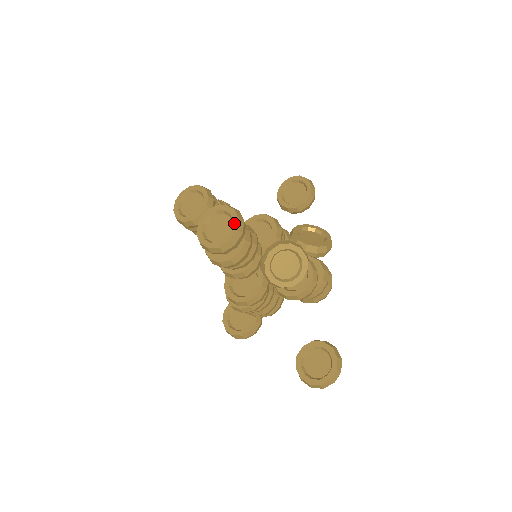
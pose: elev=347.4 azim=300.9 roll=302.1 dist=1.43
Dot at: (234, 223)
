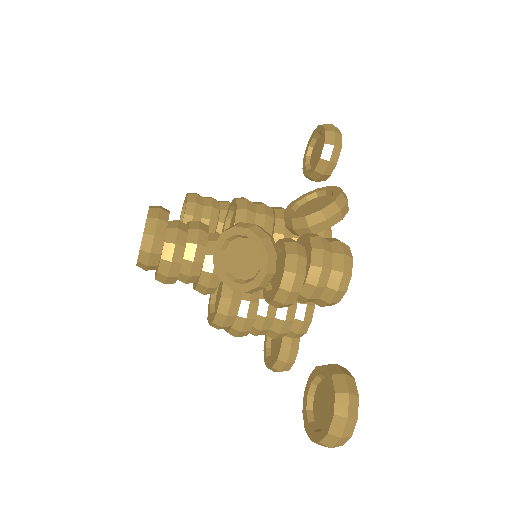
Dot at: (145, 226)
